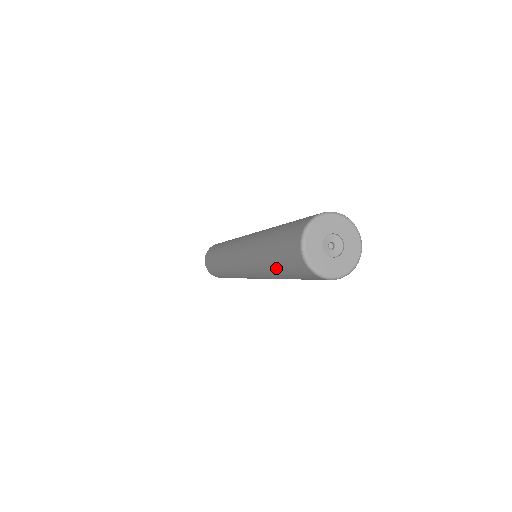
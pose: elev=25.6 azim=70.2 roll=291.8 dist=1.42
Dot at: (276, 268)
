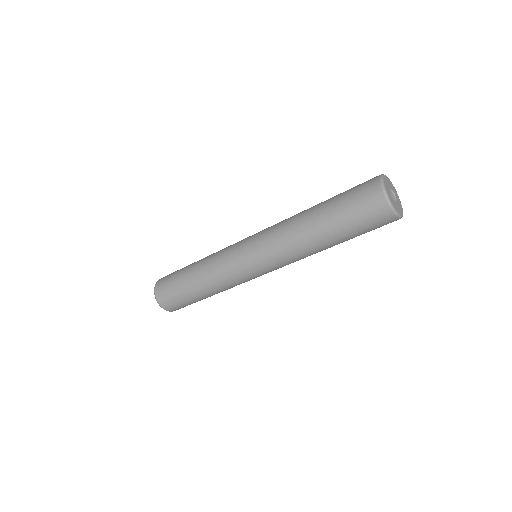
Dot at: (331, 224)
